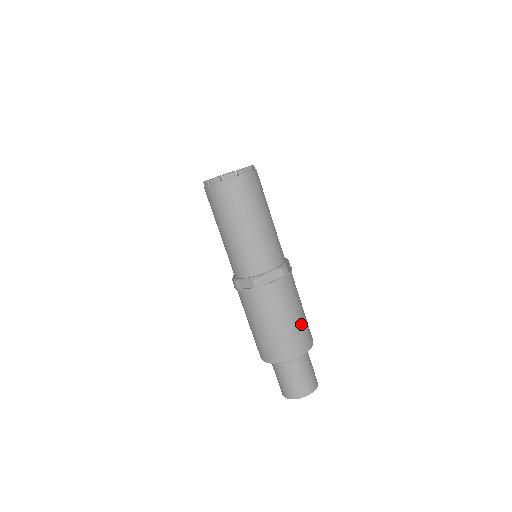
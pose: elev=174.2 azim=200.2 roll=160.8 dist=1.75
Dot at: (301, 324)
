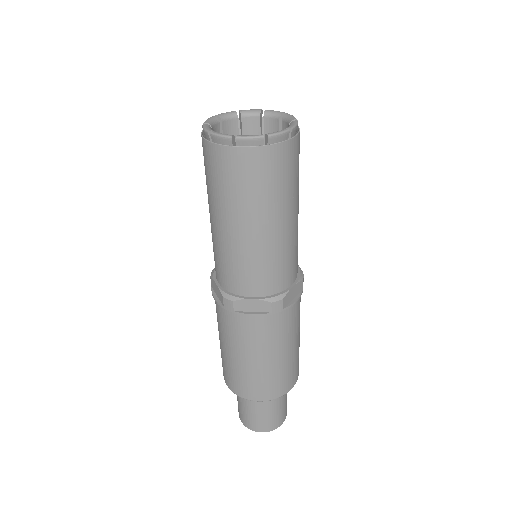
Dot at: (299, 345)
